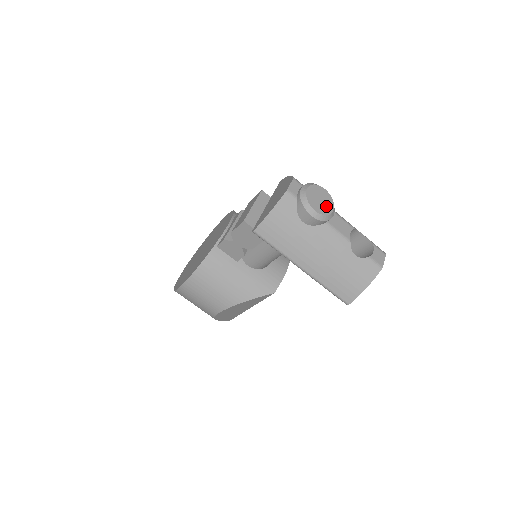
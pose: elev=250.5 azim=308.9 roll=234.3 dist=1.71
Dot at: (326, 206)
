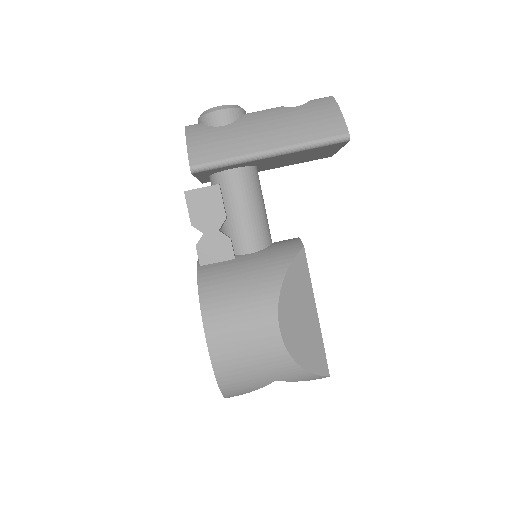
Dot at: occluded
